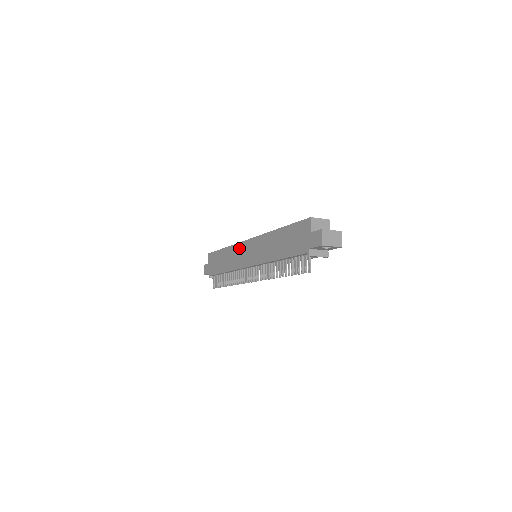
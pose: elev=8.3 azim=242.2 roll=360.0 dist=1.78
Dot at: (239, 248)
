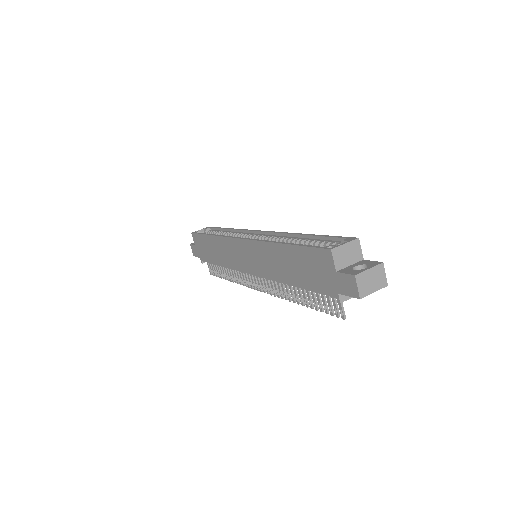
Dot at: (230, 245)
